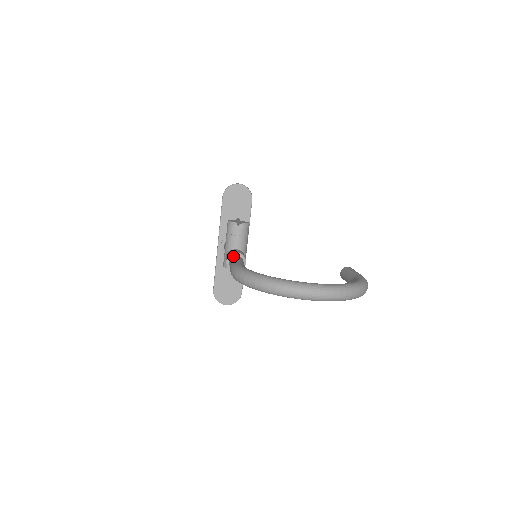
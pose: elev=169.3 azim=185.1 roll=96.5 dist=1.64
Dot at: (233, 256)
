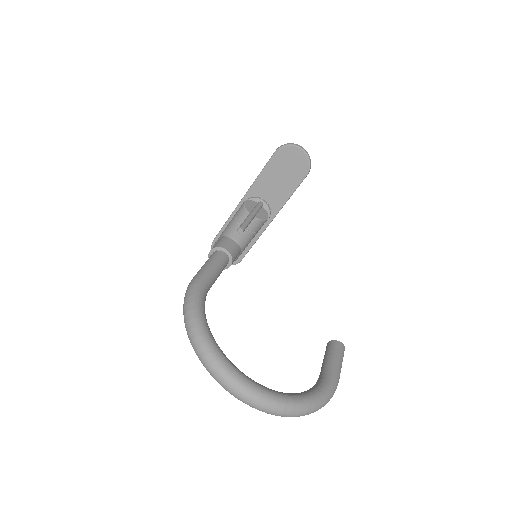
Dot at: (219, 252)
